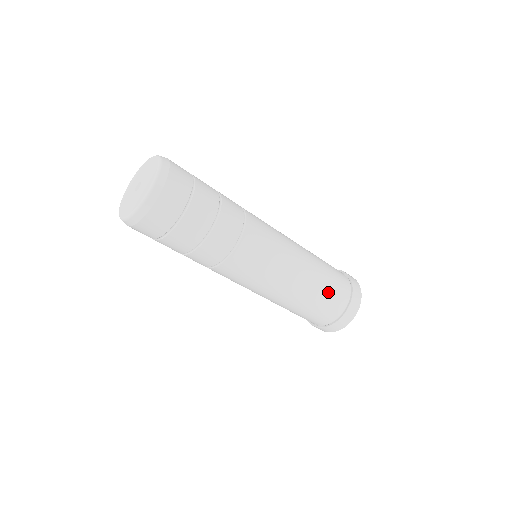
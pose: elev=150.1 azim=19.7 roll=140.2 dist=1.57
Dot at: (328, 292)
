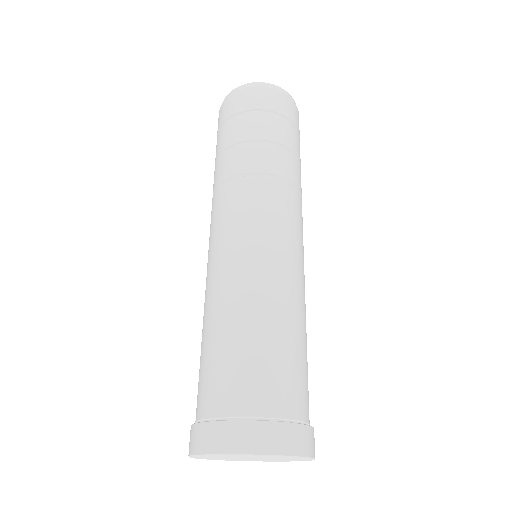
Dot at: occluded
